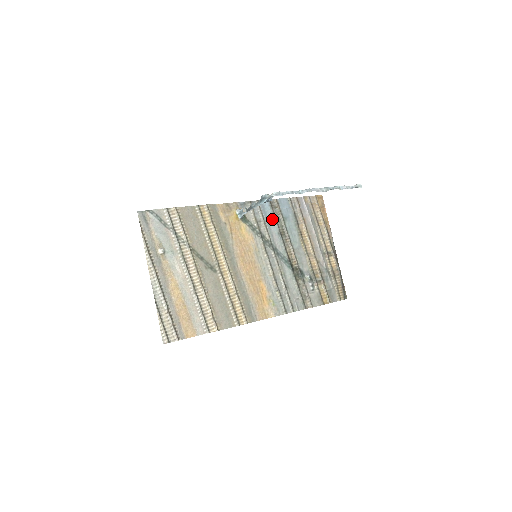
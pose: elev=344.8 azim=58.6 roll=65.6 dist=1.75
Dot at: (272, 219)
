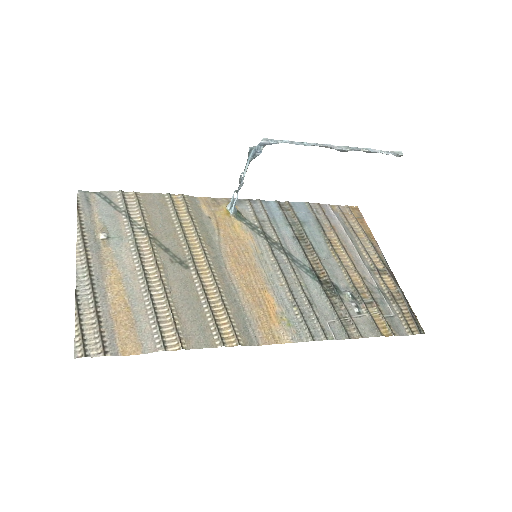
Dot at: (282, 221)
